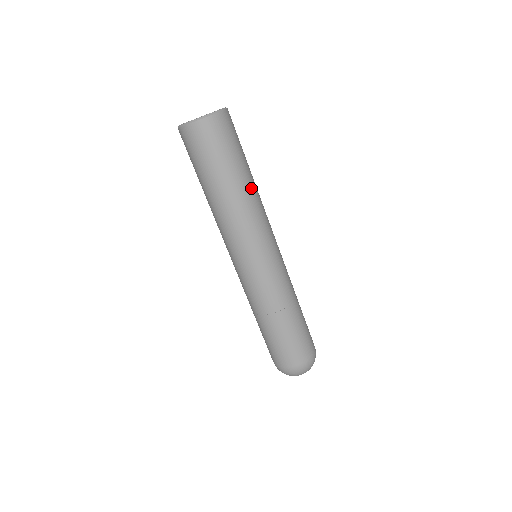
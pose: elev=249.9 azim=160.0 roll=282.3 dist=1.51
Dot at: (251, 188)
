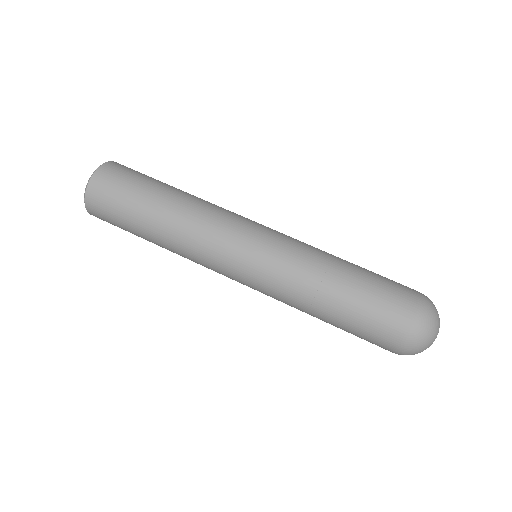
Dot at: (188, 194)
